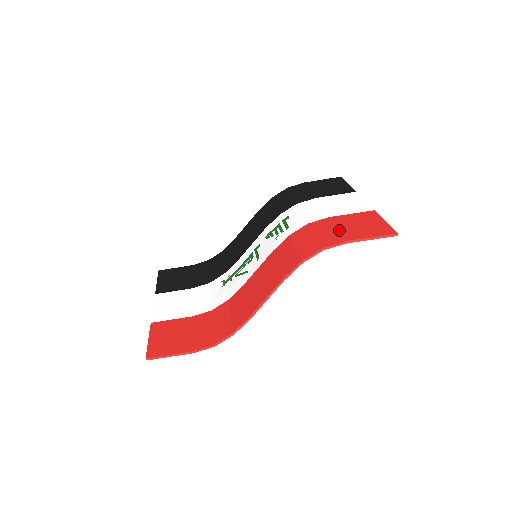
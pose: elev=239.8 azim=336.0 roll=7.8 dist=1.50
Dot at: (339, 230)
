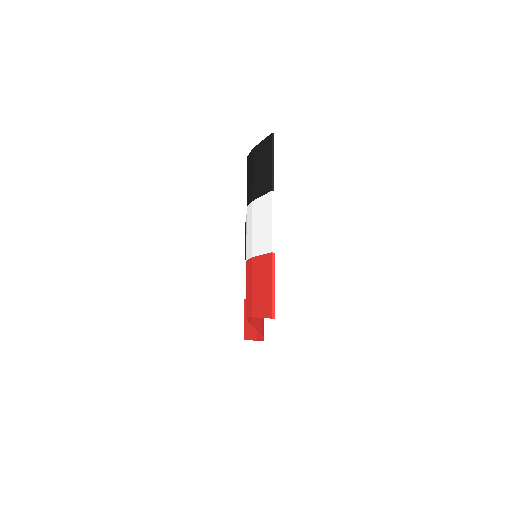
Dot at: (251, 292)
